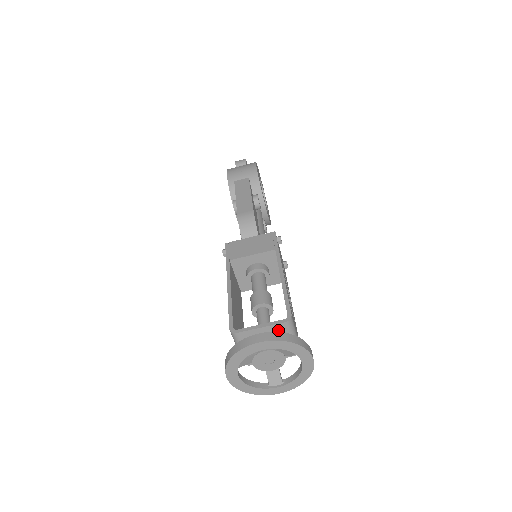
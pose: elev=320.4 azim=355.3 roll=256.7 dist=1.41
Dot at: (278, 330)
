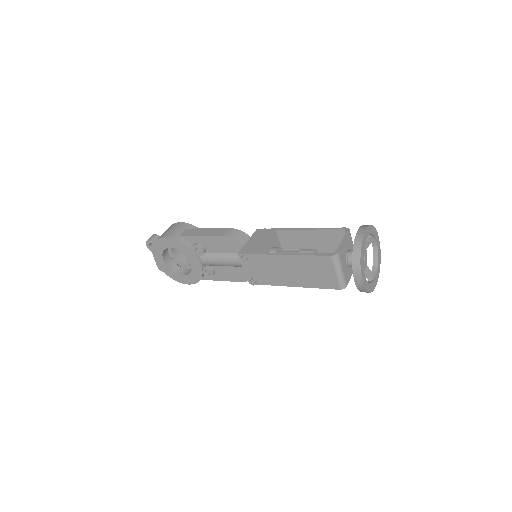
Dot at: (349, 240)
